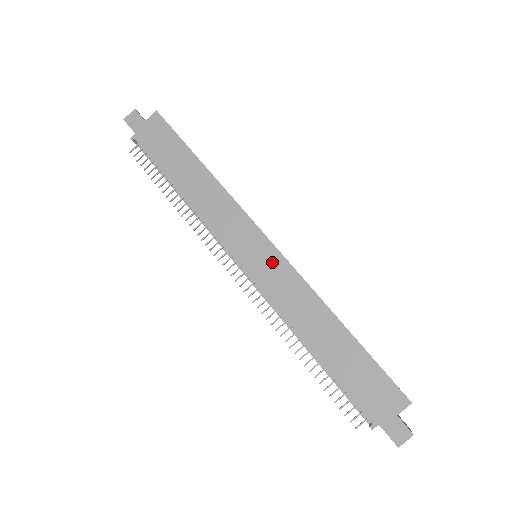
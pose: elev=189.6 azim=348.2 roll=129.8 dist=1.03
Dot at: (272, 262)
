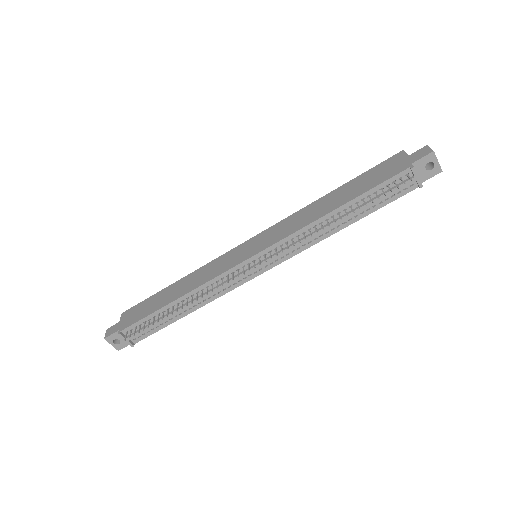
Dot at: (263, 237)
